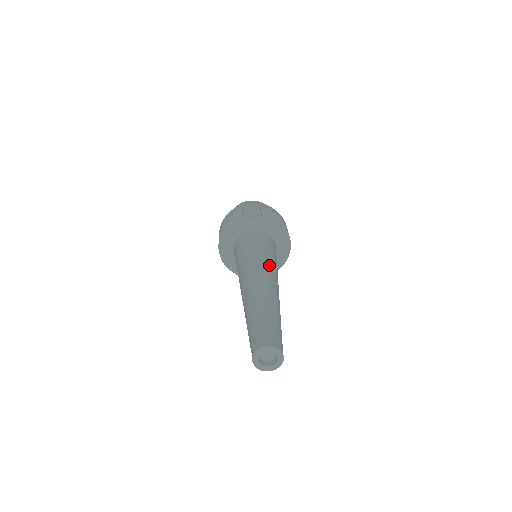
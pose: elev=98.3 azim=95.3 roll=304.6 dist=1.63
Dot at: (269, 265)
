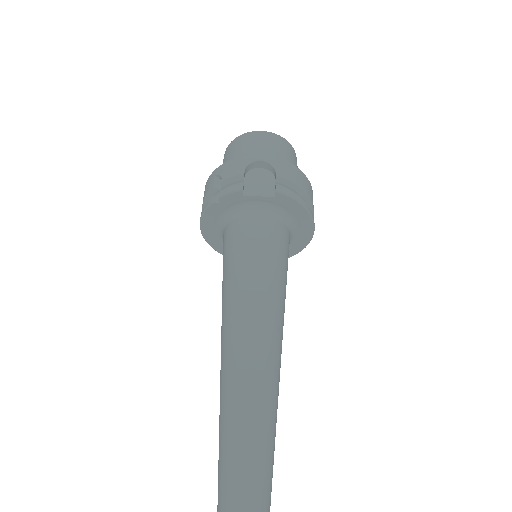
Dot at: (272, 314)
